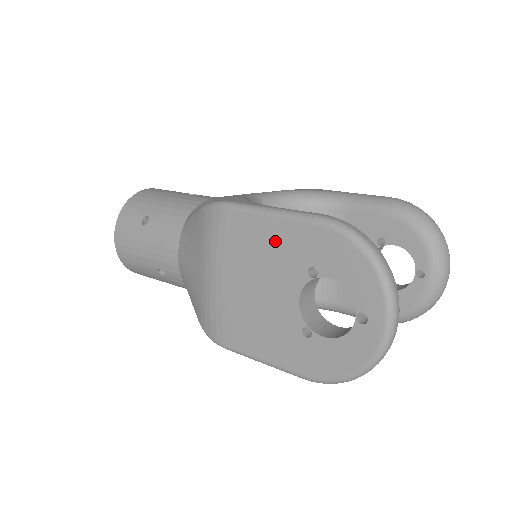
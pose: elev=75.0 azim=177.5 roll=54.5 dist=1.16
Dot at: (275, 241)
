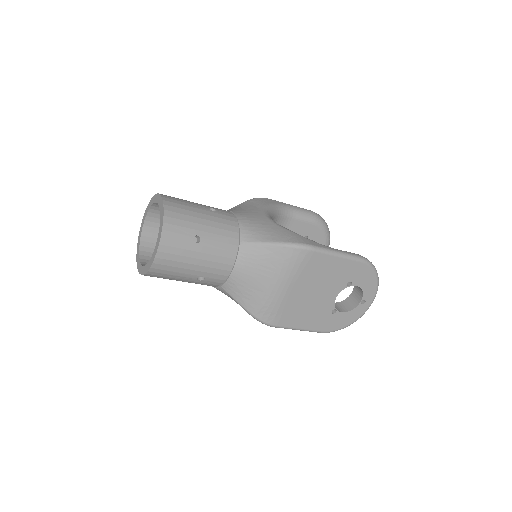
Dot at: (336, 269)
